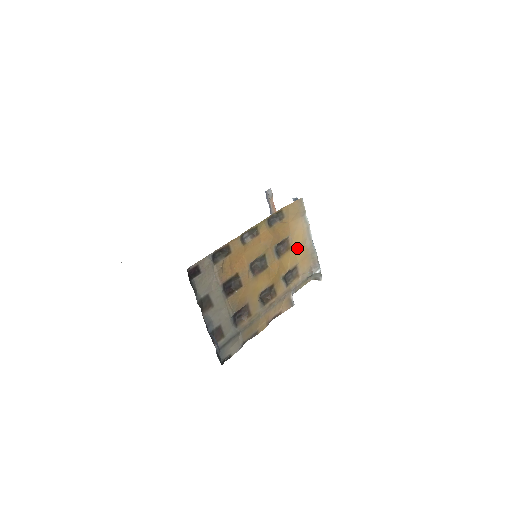
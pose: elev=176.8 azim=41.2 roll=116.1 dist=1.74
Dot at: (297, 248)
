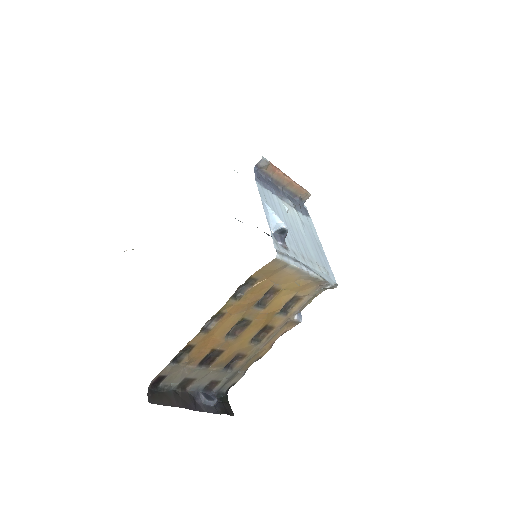
Dot at: (290, 286)
